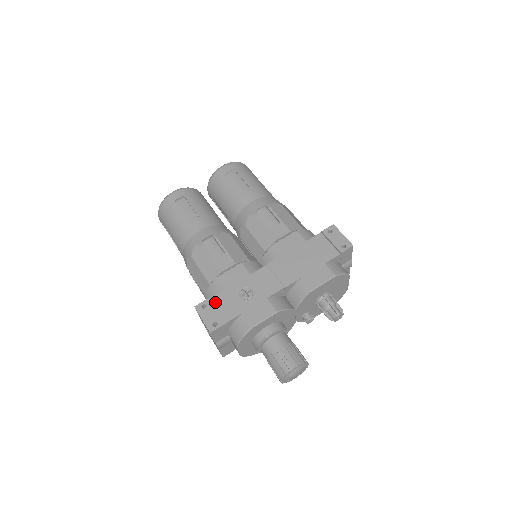
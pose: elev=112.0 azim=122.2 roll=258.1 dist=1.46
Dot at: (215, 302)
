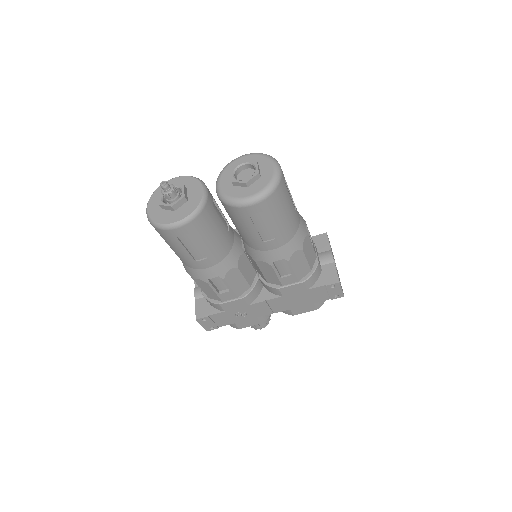
Dot at: (214, 318)
